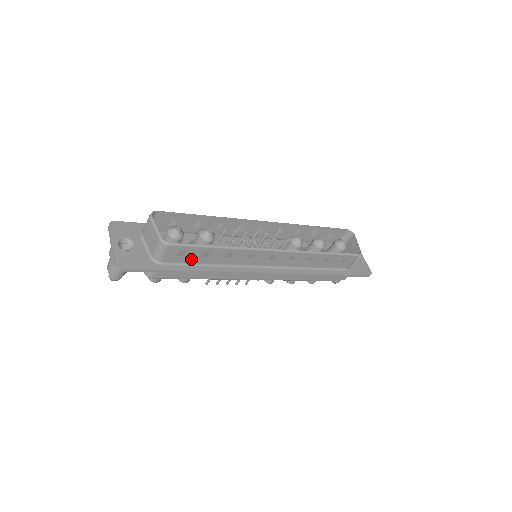
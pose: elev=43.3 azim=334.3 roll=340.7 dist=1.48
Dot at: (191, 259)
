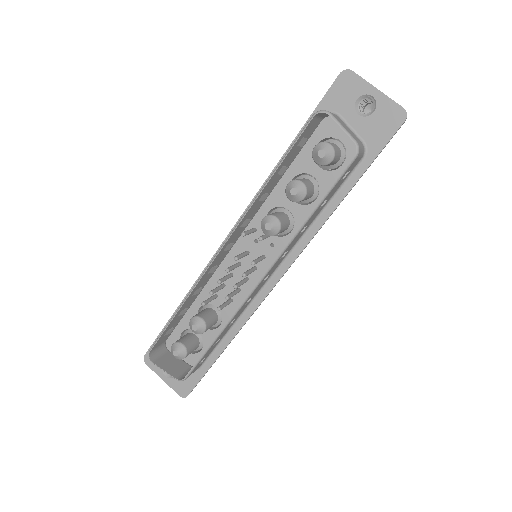
Dot at: (212, 349)
